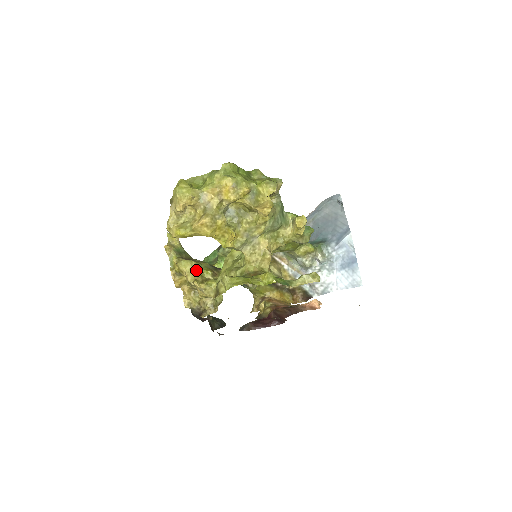
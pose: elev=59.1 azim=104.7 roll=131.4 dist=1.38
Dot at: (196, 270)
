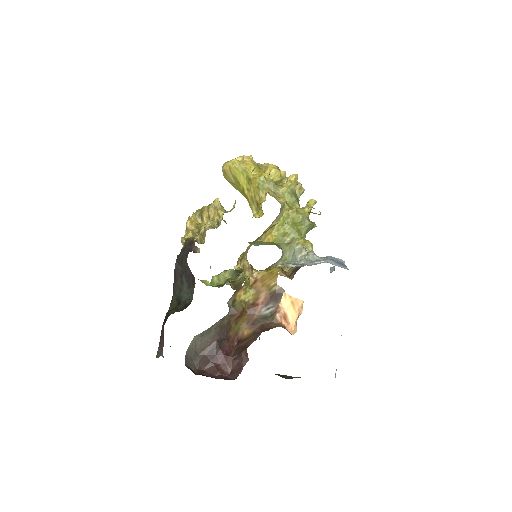
Dot at: occluded
